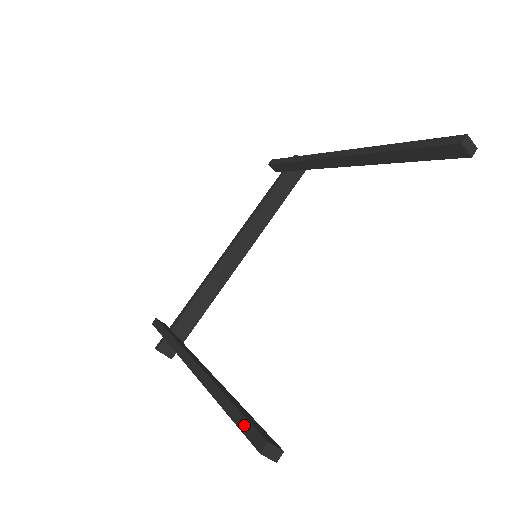
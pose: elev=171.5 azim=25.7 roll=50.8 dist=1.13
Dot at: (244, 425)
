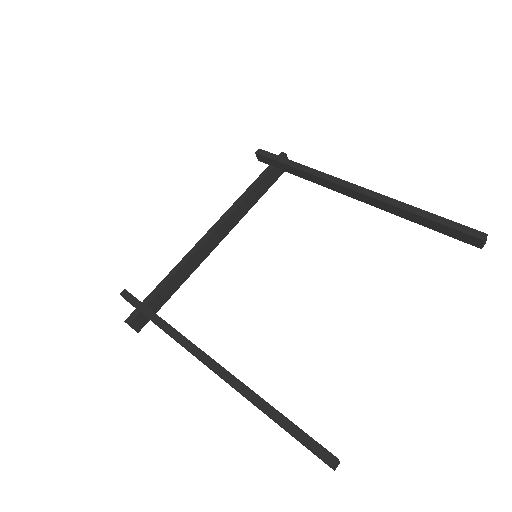
Dot at: (305, 439)
